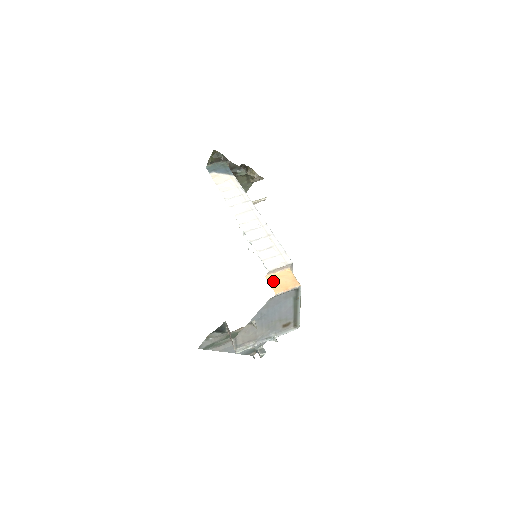
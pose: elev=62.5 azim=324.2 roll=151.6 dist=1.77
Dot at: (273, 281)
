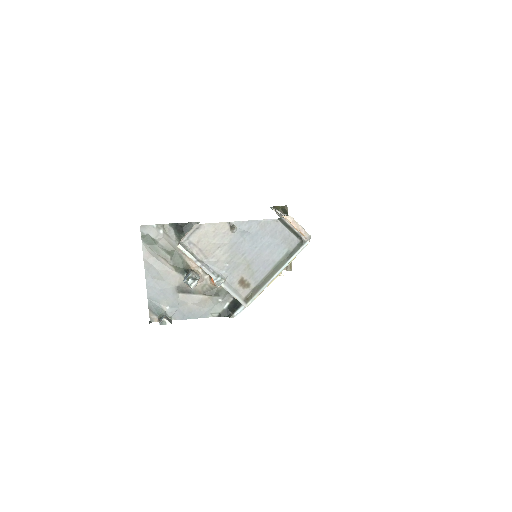
Dot at: occluded
